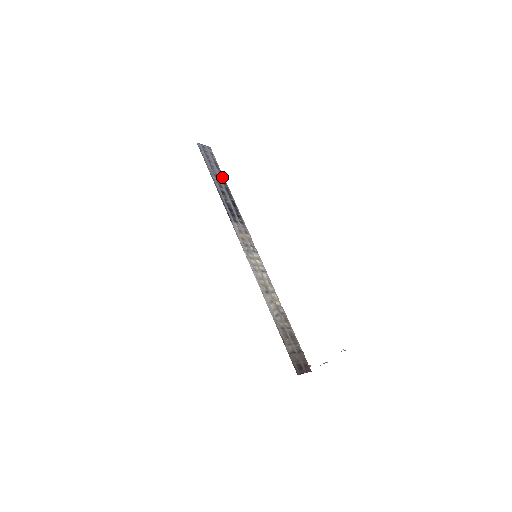
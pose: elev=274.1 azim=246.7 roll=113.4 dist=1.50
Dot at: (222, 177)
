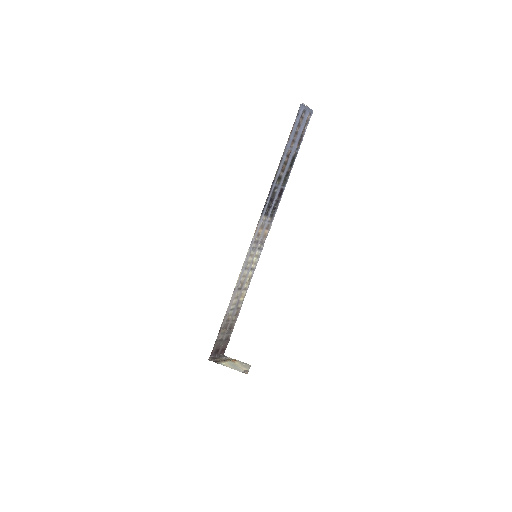
Dot at: (294, 156)
